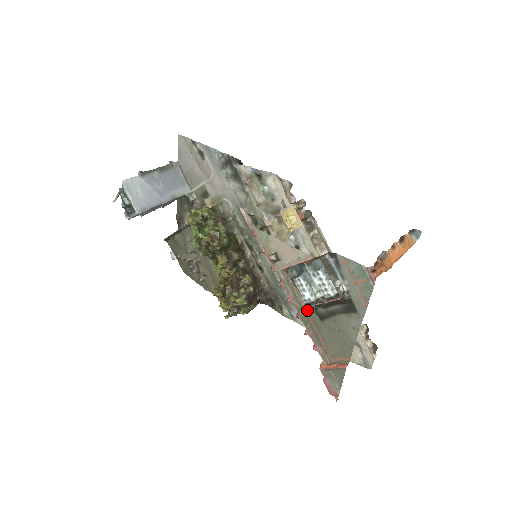
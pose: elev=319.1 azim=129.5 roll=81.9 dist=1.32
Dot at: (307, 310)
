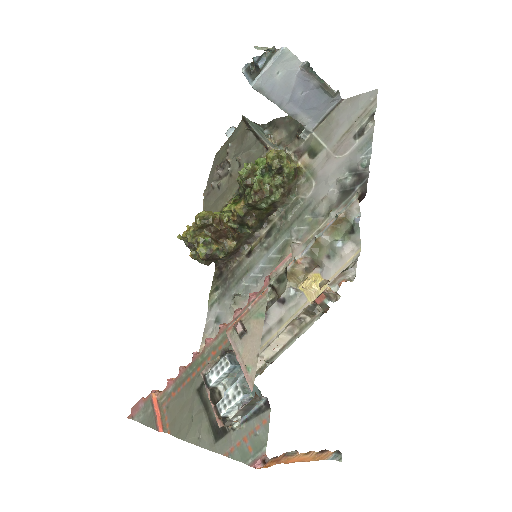
Dot at: (204, 368)
